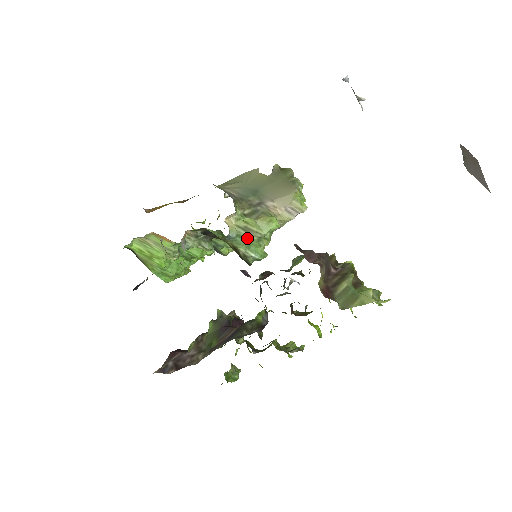
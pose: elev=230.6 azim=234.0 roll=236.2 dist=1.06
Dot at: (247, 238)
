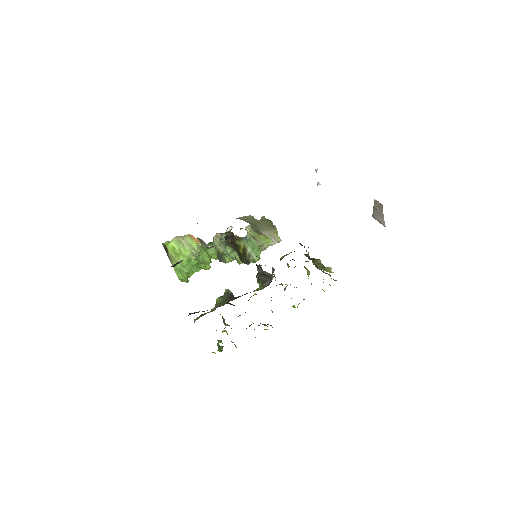
Dot at: (254, 243)
